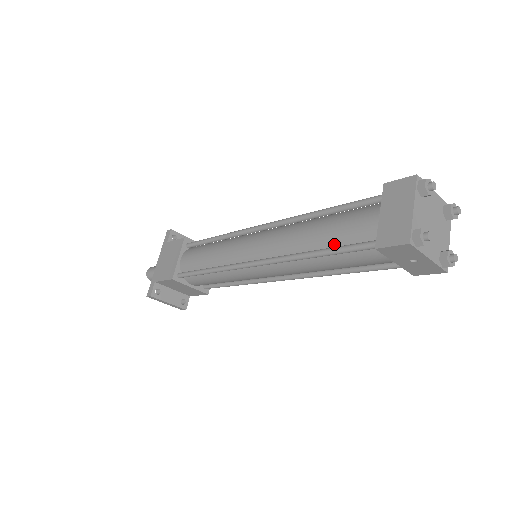
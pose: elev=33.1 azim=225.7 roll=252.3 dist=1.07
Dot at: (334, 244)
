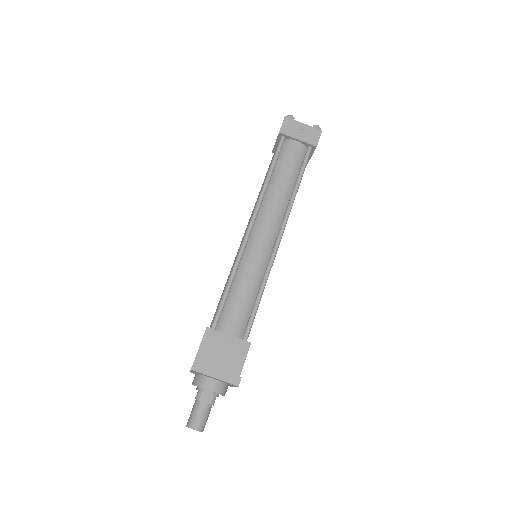
Dot at: occluded
